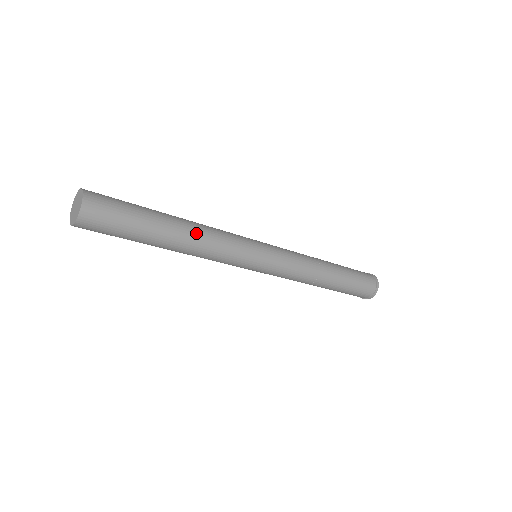
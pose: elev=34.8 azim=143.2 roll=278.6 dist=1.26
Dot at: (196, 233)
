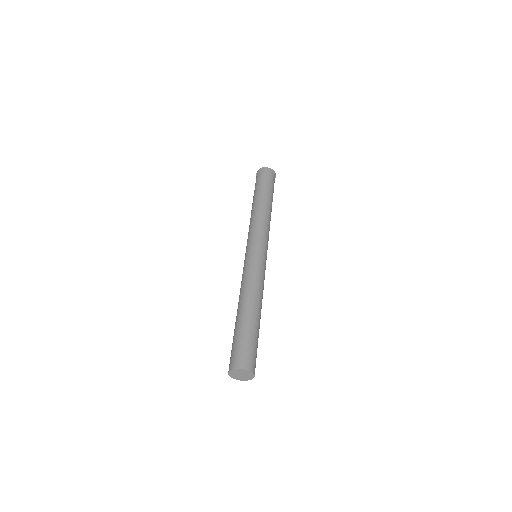
Dot at: occluded
